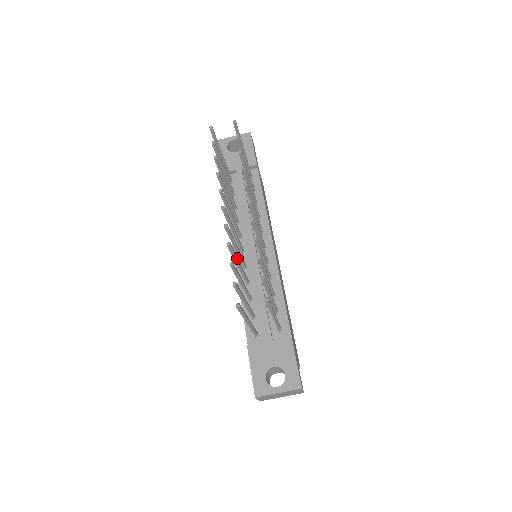
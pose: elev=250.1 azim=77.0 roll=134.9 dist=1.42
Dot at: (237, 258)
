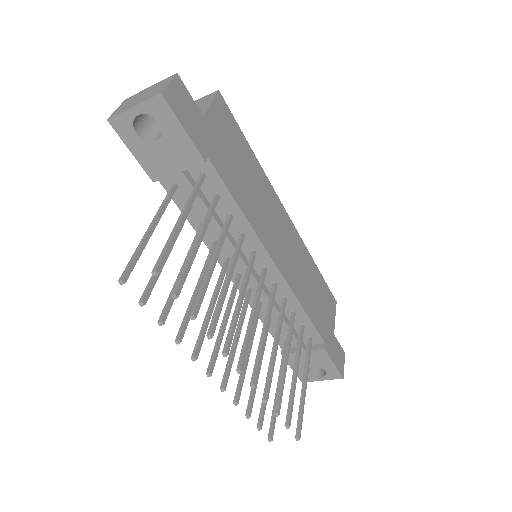
Dot at: (246, 365)
